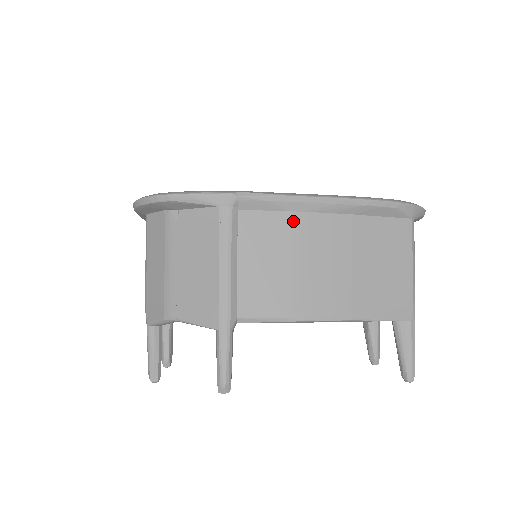
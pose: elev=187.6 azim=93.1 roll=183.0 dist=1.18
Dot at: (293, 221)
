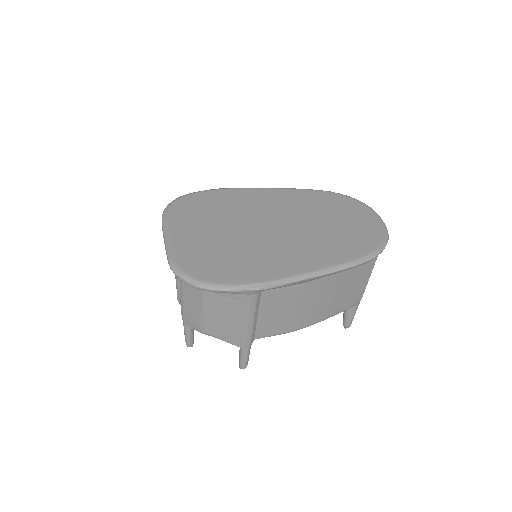
Dot at: (298, 289)
